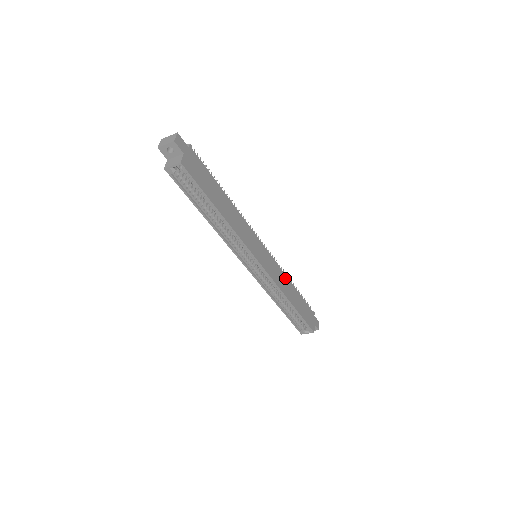
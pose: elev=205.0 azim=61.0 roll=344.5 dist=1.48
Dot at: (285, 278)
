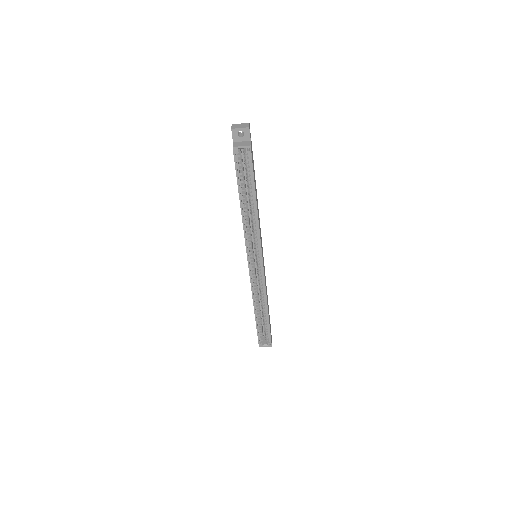
Dot at: (266, 286)
